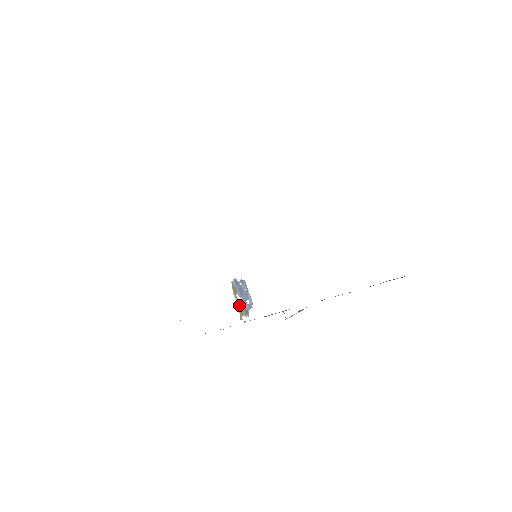
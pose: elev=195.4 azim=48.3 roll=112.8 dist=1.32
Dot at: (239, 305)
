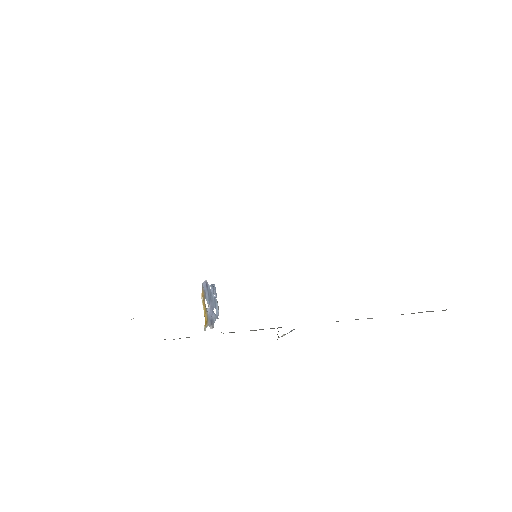
Dot at: (206, 312)
